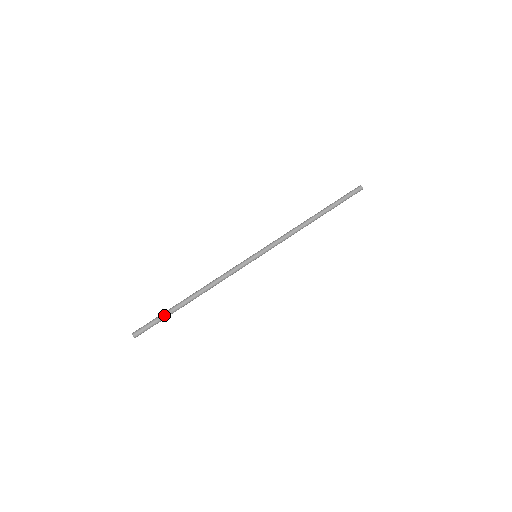
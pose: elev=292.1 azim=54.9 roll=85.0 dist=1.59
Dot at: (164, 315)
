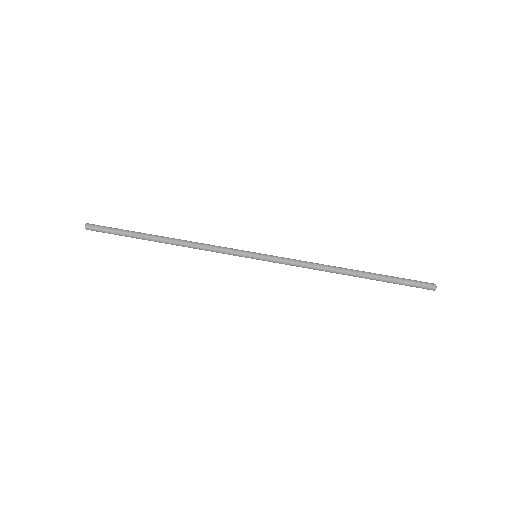
Dot at: (125, 231)
